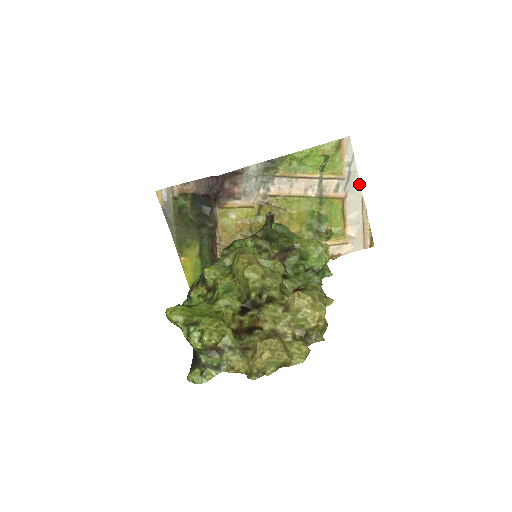
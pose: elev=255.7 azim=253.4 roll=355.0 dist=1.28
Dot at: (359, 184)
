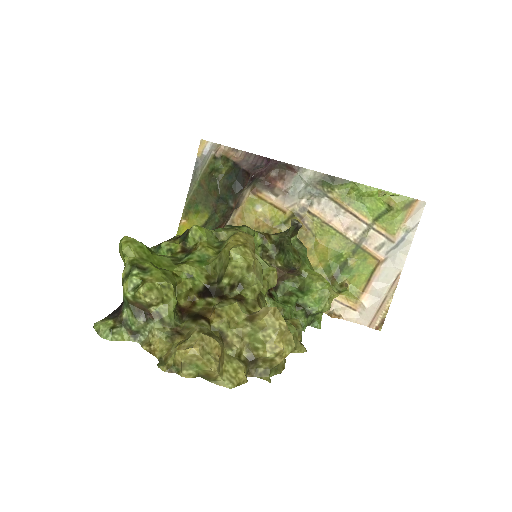
Dot at: (405, 257)
